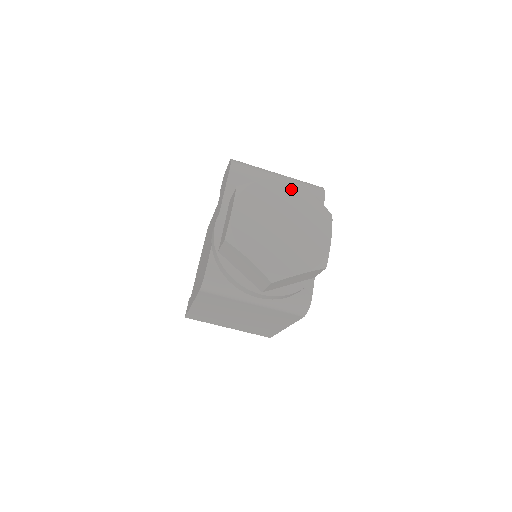
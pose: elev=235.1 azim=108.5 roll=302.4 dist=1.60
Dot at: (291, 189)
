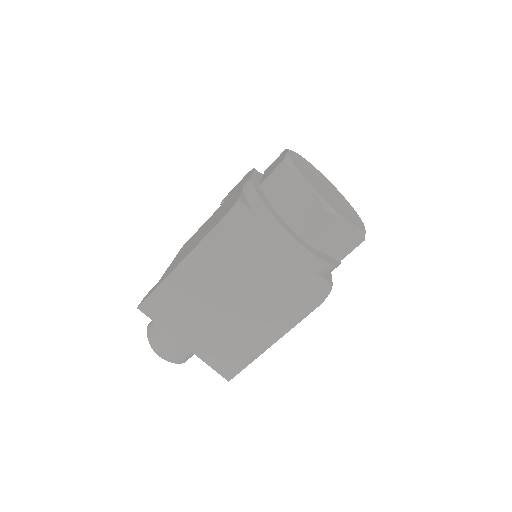
Dot at: (327, 180)
